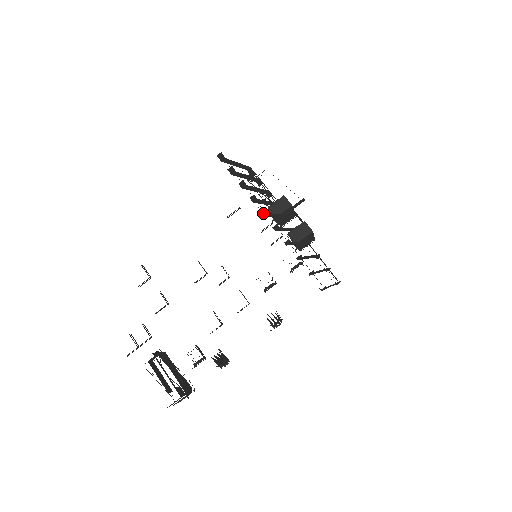
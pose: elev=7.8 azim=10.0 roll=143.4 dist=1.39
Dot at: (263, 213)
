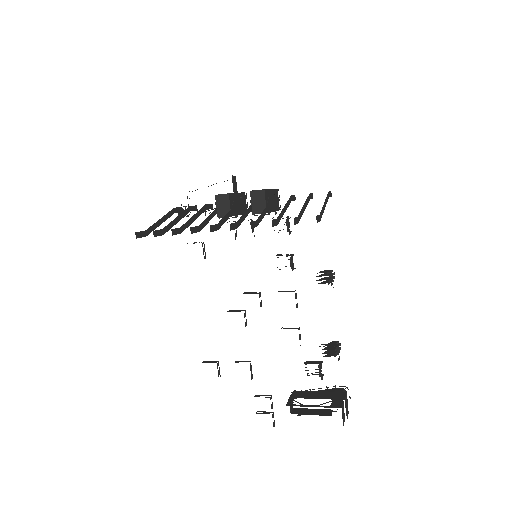
Dot at: (213, 230)
